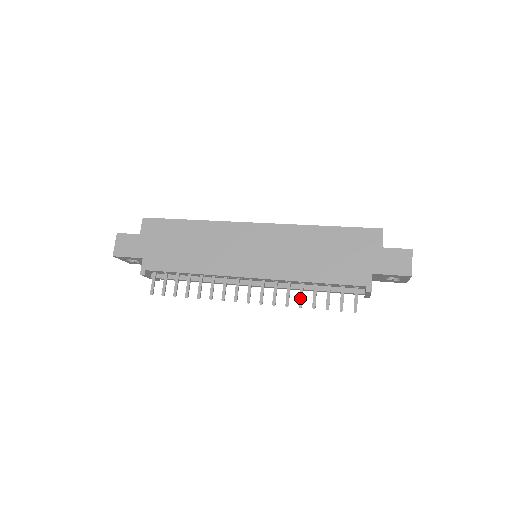
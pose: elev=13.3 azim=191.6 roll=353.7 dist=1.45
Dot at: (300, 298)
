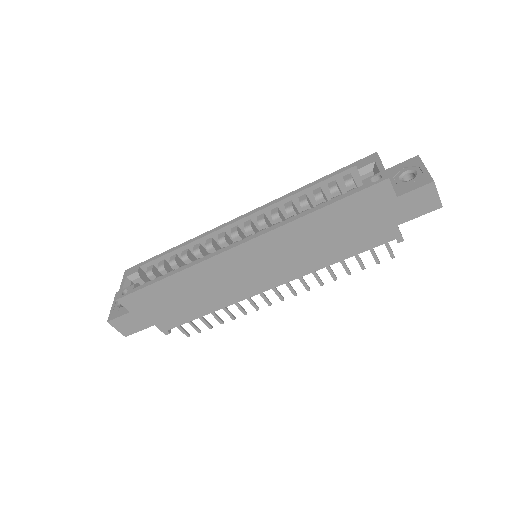
Dot at: (331, 275)
